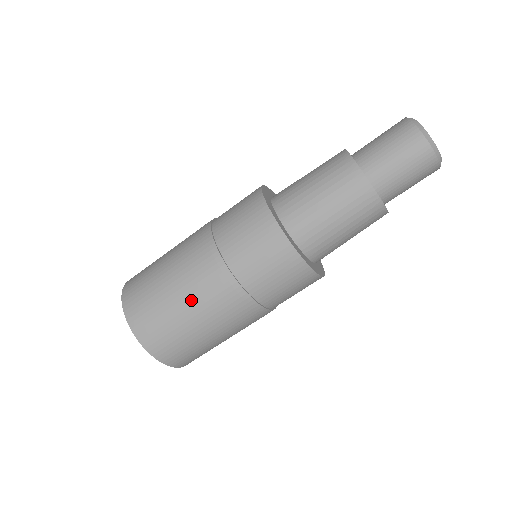
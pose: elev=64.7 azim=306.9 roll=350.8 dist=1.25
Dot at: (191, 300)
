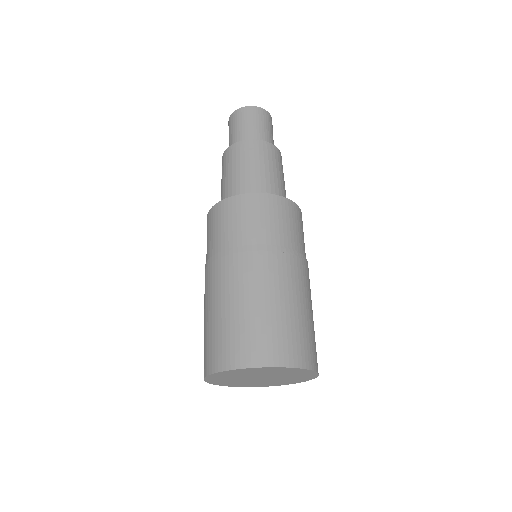
Dot at: (249, 291)
